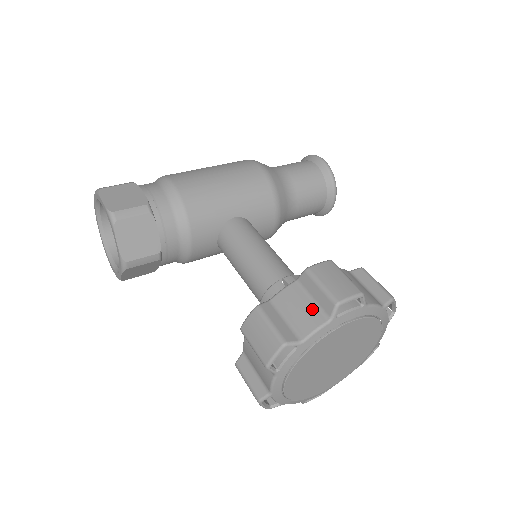
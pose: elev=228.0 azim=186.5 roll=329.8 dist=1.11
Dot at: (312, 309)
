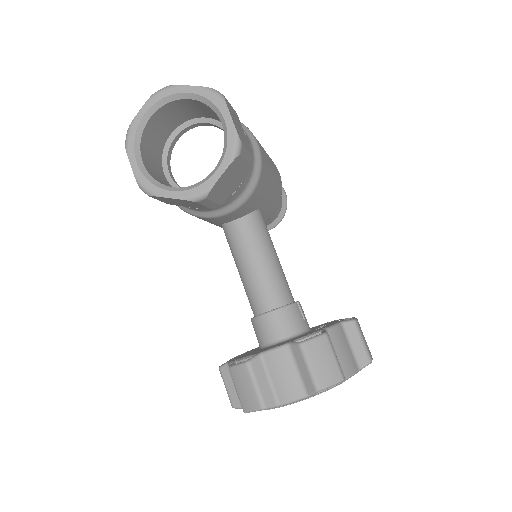
Dot at: (351, 355)
